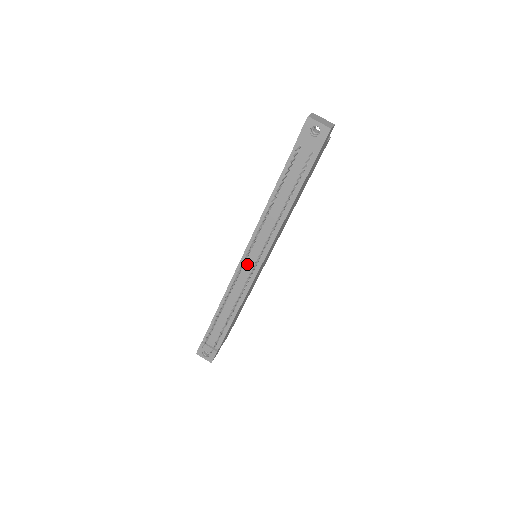
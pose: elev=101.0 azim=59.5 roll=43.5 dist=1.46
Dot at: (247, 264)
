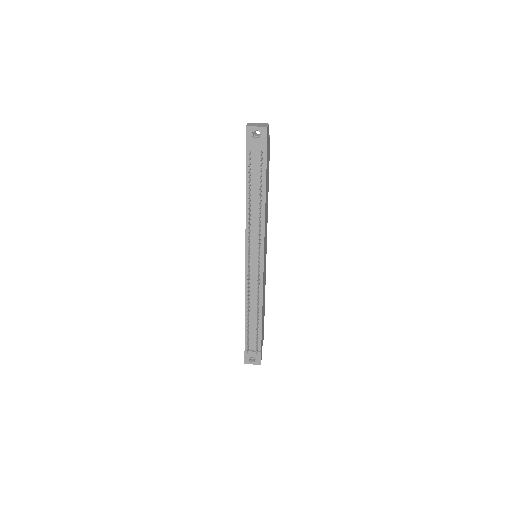
Dot at: (252, 265)
